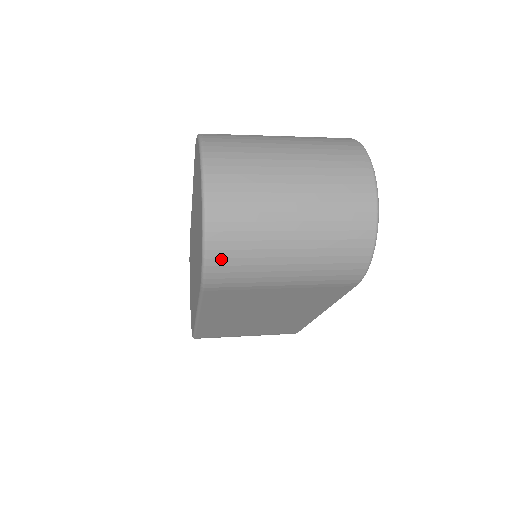
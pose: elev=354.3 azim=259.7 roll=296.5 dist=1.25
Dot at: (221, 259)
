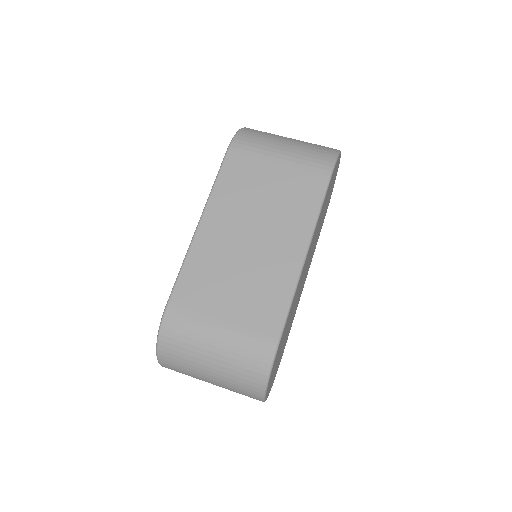
Dot at: occluded
